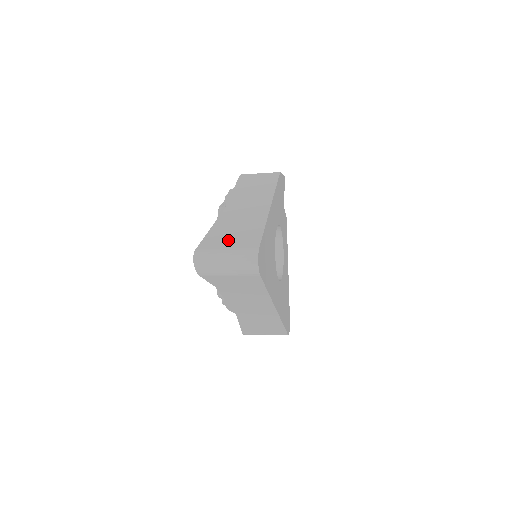
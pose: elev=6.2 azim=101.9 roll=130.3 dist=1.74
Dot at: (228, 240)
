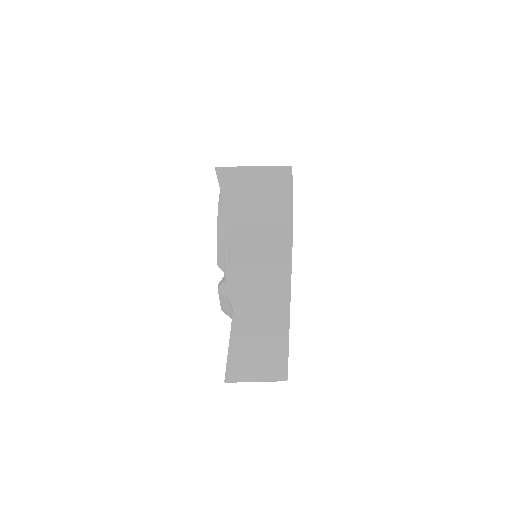
Dot at: (254, 367)
